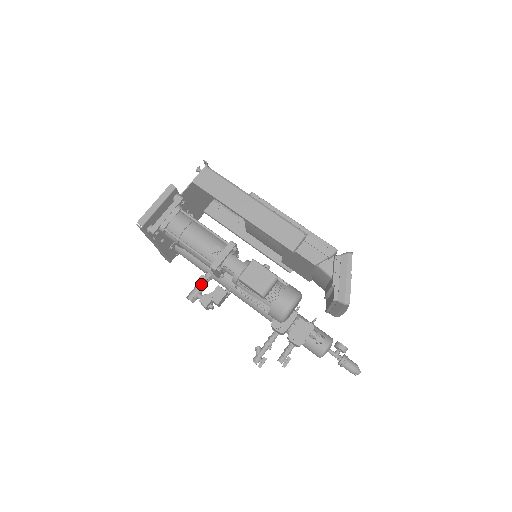
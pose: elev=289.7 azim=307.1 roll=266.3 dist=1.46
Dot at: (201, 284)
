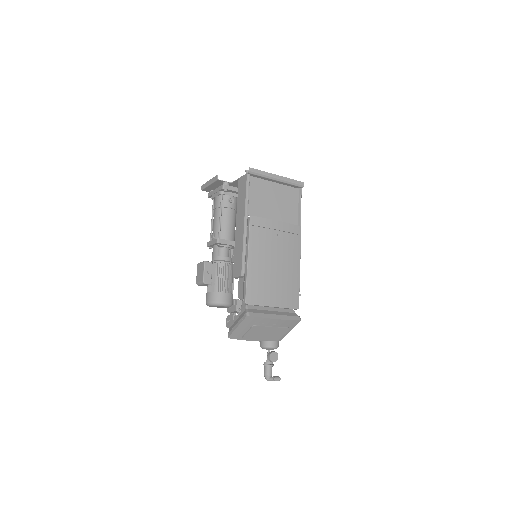
Dot at: occluded
